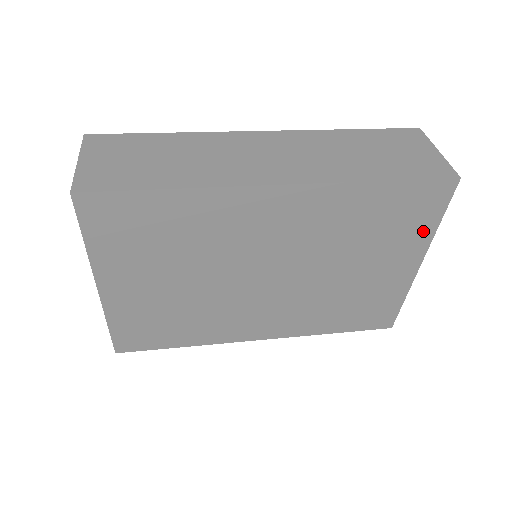
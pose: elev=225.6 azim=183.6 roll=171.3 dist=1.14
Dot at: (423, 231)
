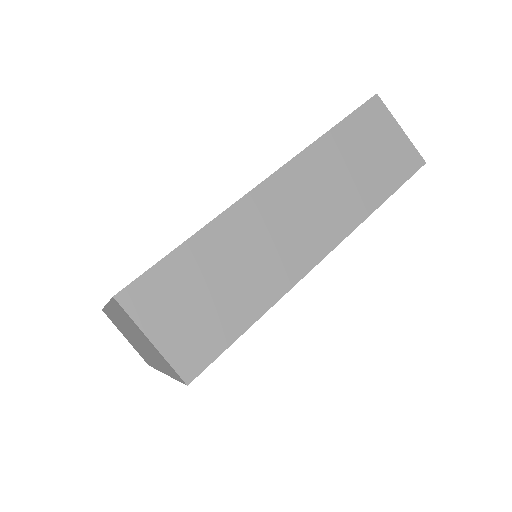
Dot at: occluded
